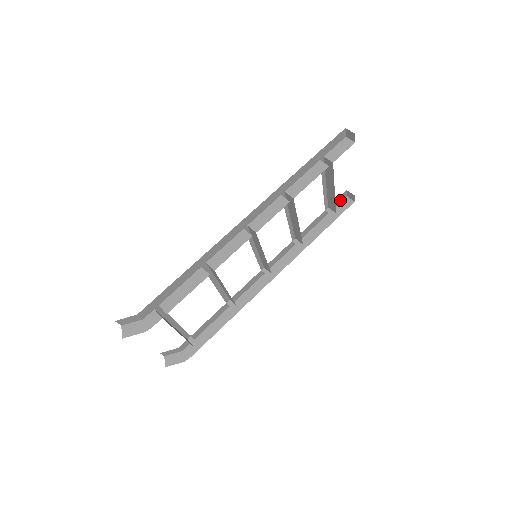
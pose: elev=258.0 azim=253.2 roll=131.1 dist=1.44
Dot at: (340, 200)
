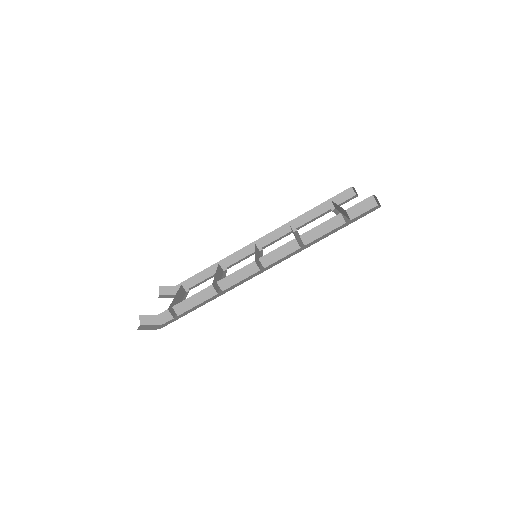
Dot at: (344, 191)
